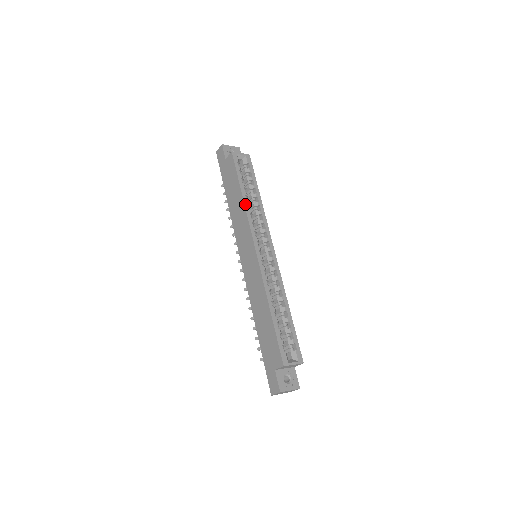
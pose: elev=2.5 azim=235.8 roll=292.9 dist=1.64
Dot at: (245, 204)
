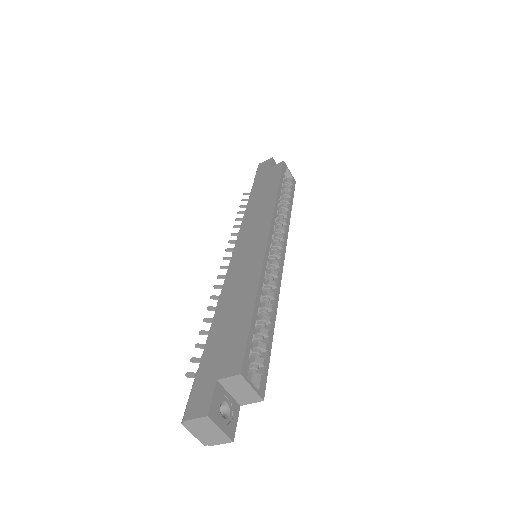
Dot at: (277, 199)
